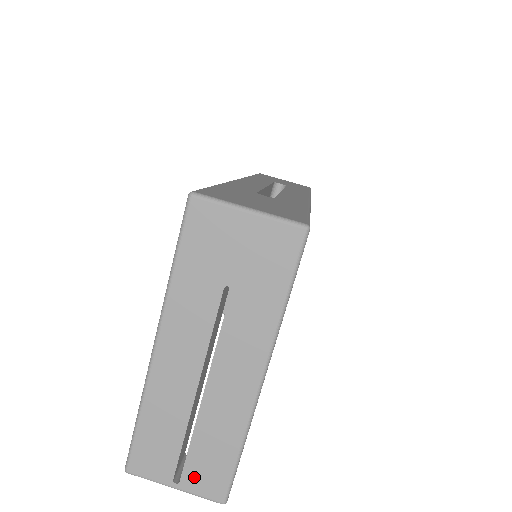
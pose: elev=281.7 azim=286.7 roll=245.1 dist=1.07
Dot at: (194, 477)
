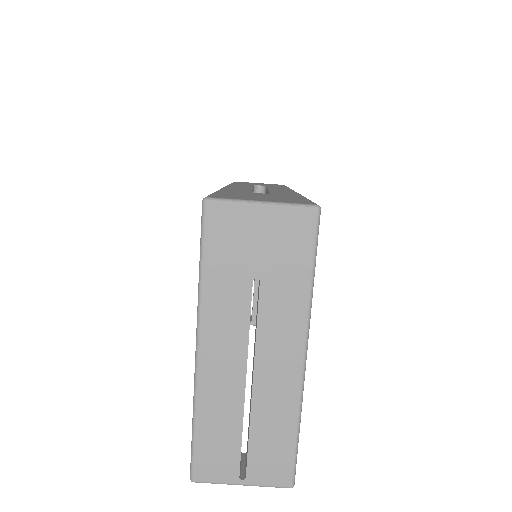
Dot at: (259, 469)
